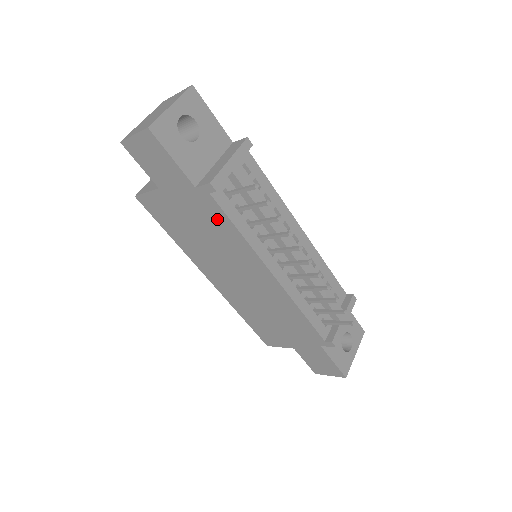
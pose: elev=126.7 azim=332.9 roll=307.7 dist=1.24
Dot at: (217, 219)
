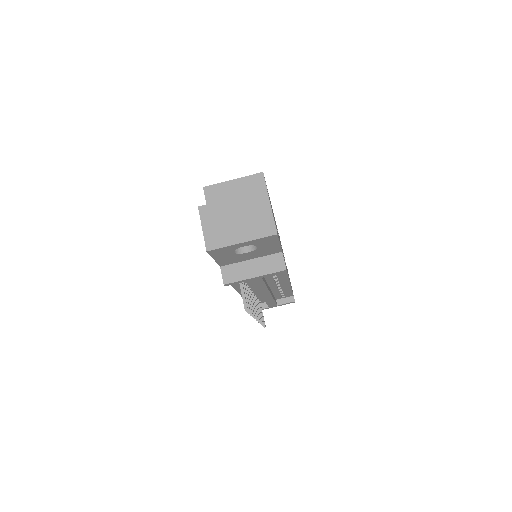
Dot at: occluded
